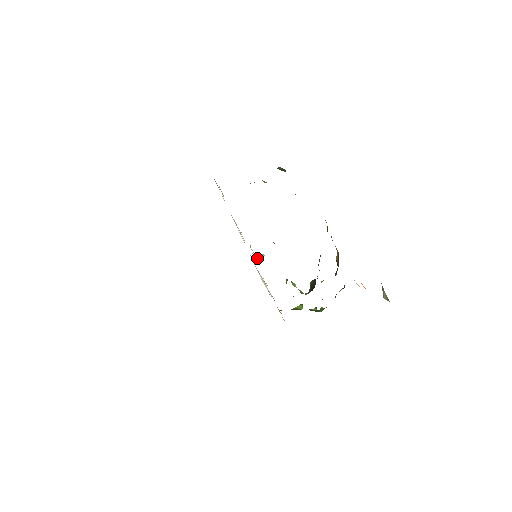
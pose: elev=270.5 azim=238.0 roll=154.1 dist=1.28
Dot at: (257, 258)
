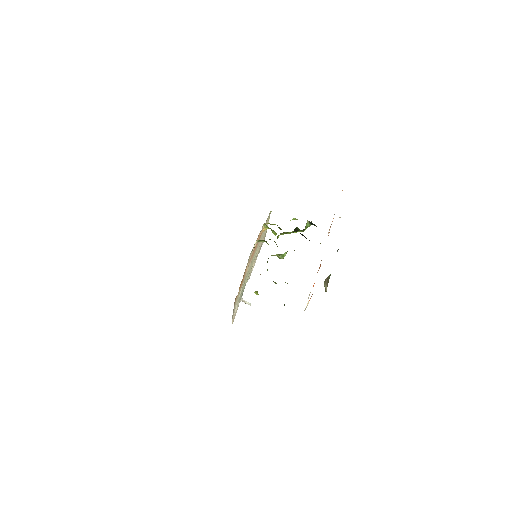
Dot at: (245, 301)
